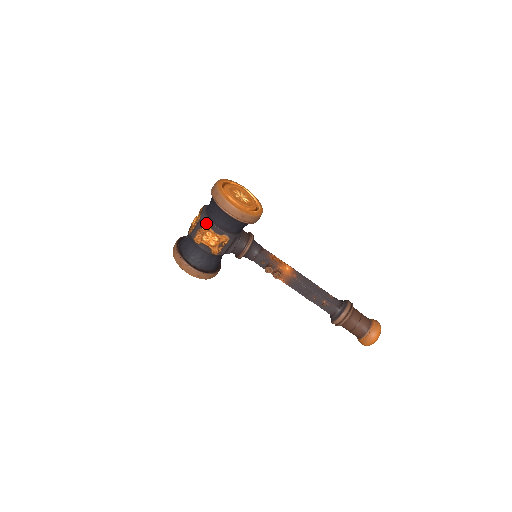
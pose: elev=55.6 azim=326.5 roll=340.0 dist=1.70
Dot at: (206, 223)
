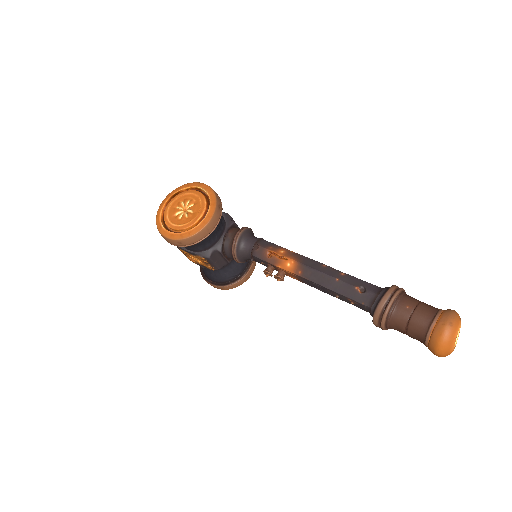
Dot at: (179, 248)
